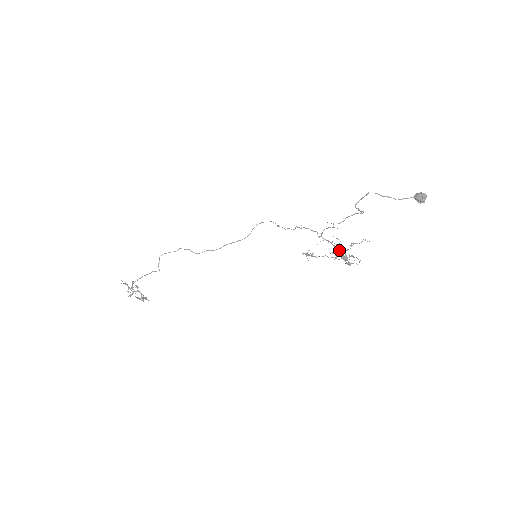
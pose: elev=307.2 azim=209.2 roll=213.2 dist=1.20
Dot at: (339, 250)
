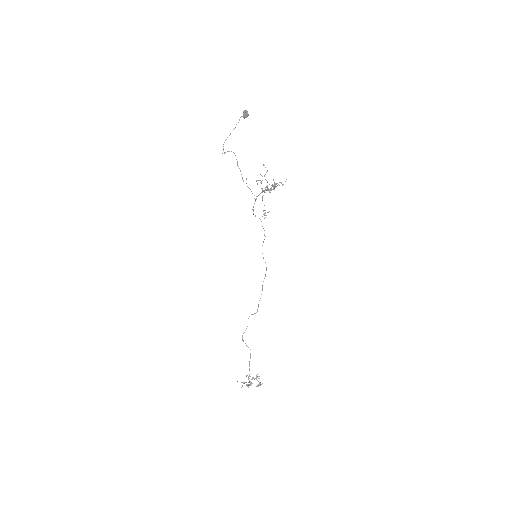
Dot at: (270, 190)
